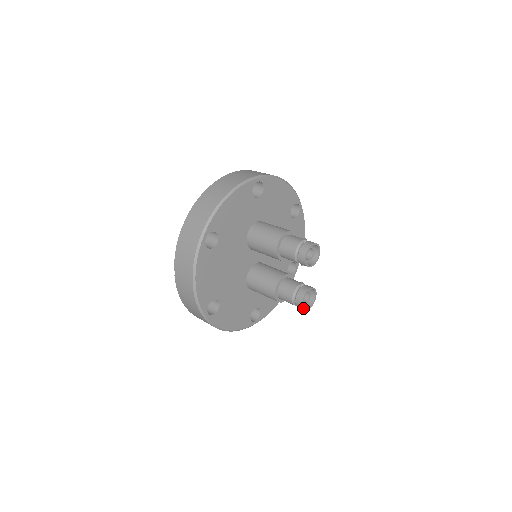
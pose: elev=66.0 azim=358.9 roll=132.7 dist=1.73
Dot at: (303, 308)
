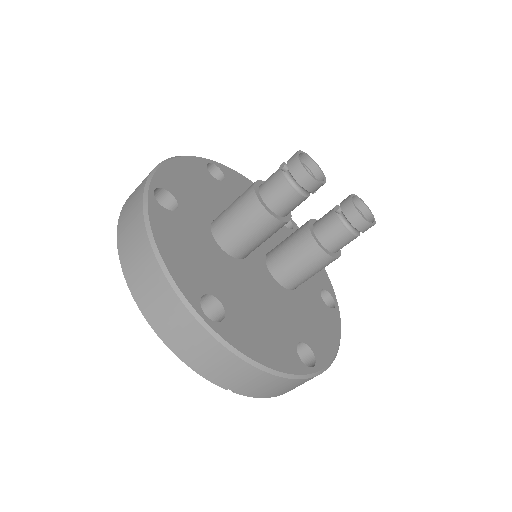
Dot at: (373, 225)
